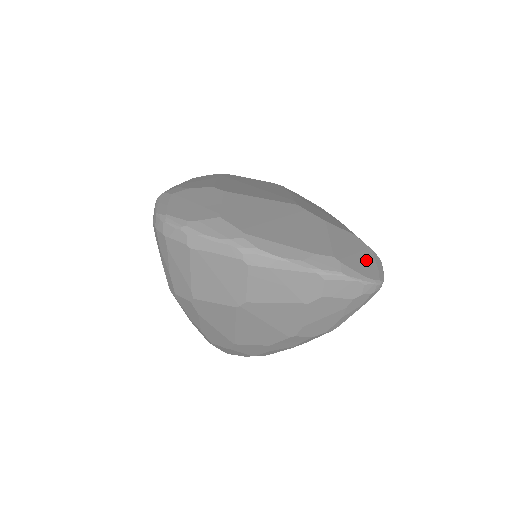
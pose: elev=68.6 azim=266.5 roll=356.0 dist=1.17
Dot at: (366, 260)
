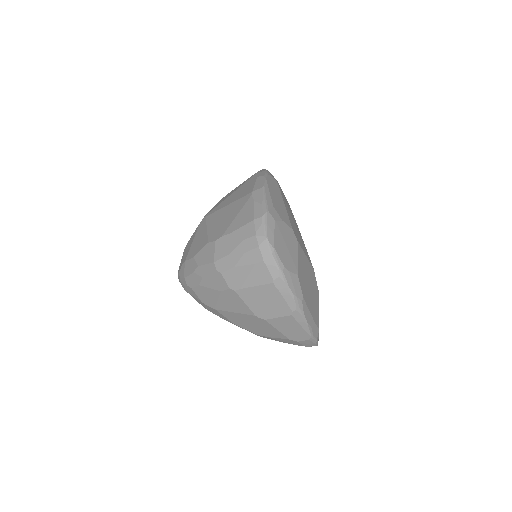
Dot at: occluded
